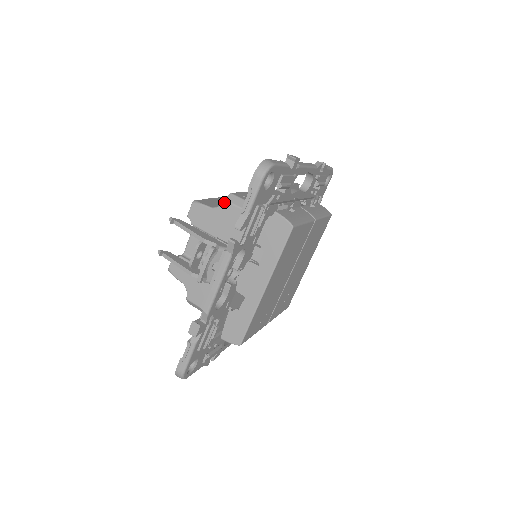
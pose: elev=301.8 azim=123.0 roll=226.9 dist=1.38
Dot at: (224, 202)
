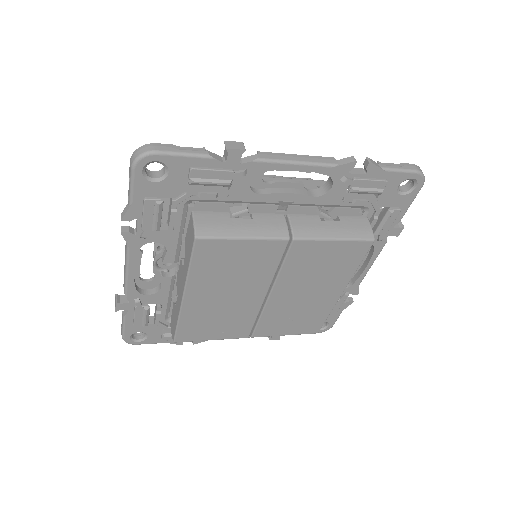
Dot at: occluded
